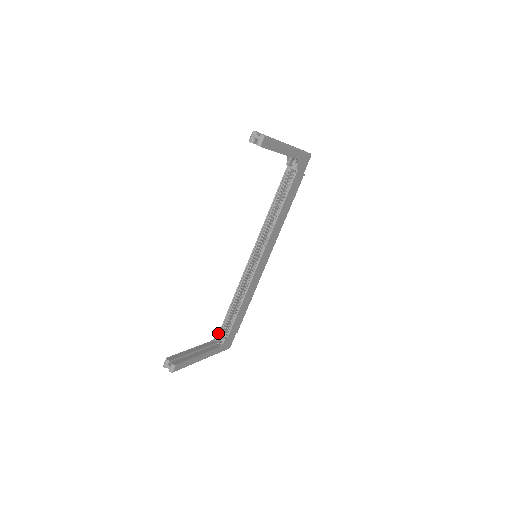
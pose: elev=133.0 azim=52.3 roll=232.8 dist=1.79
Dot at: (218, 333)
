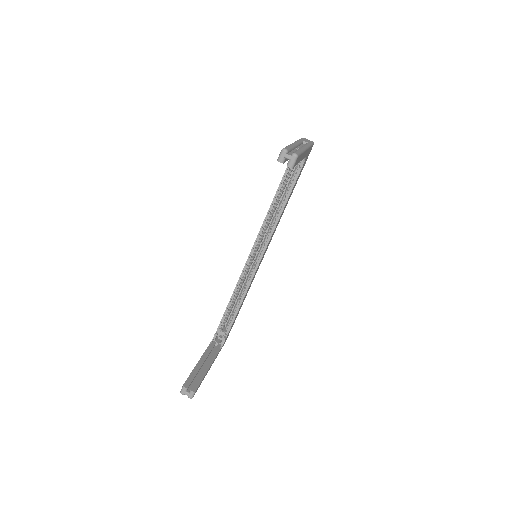
Dot at: (216, 334)
